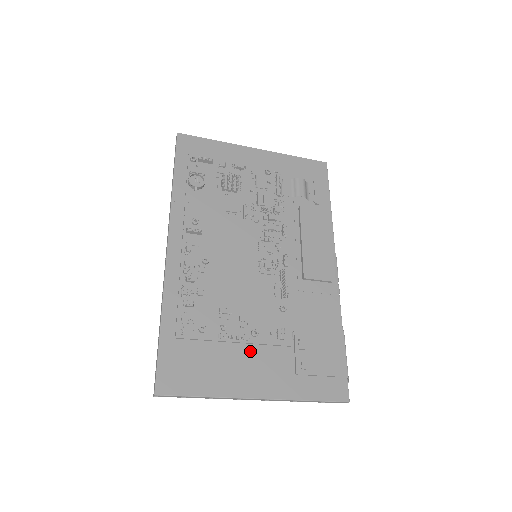
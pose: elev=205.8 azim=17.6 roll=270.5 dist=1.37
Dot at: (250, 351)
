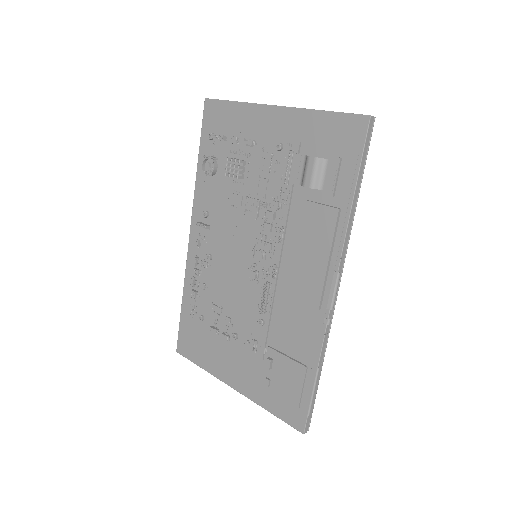
Dot at: (232, 348)
